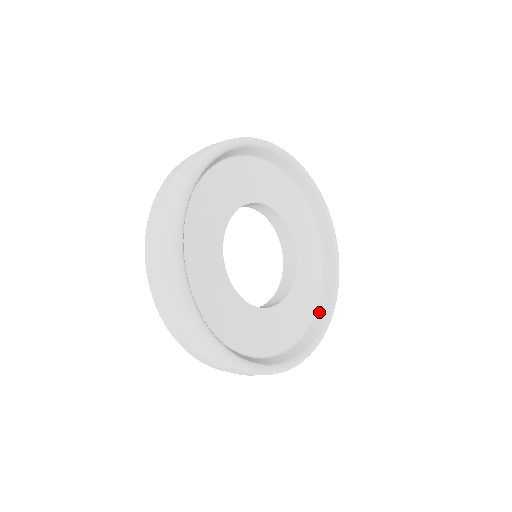
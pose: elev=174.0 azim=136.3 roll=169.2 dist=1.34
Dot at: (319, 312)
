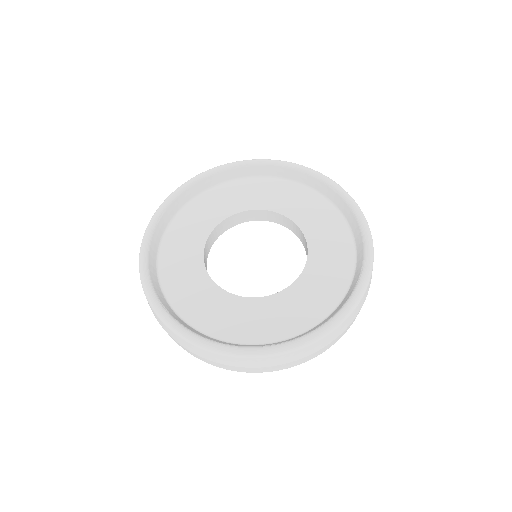
Dot at: (332, 314)
